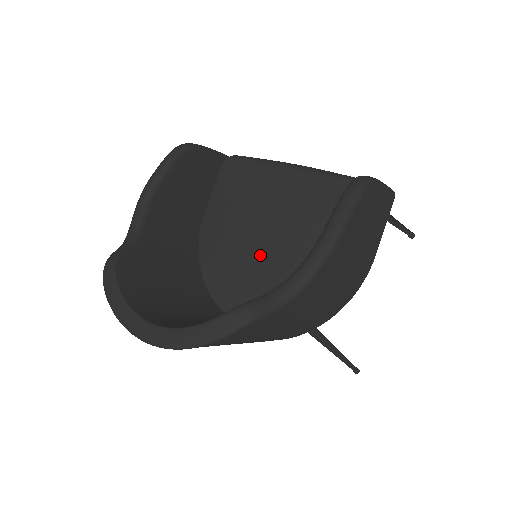
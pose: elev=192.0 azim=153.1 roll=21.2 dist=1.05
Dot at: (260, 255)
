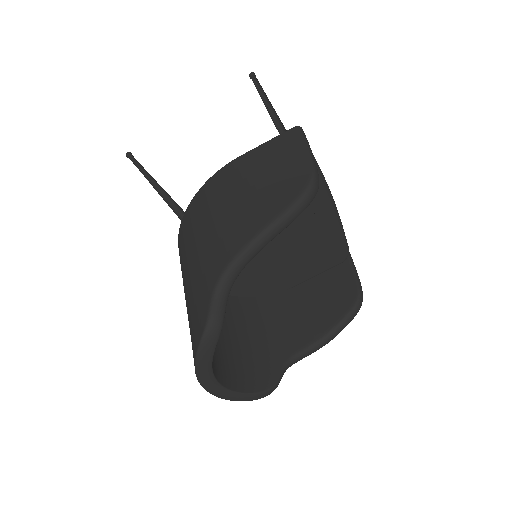
Dot at: (258, 255)
